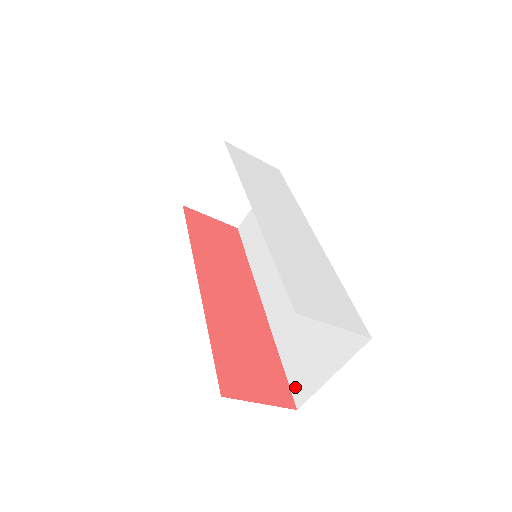
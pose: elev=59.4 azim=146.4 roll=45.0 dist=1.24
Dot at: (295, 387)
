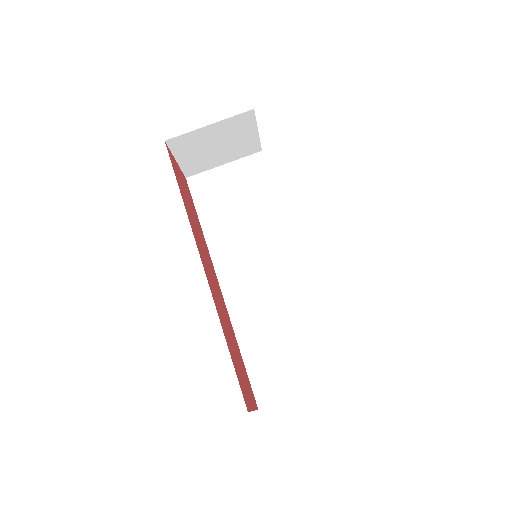
Dot at: (258, 388)
